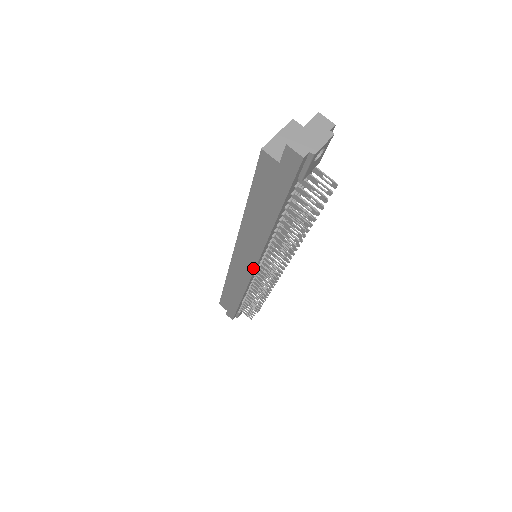
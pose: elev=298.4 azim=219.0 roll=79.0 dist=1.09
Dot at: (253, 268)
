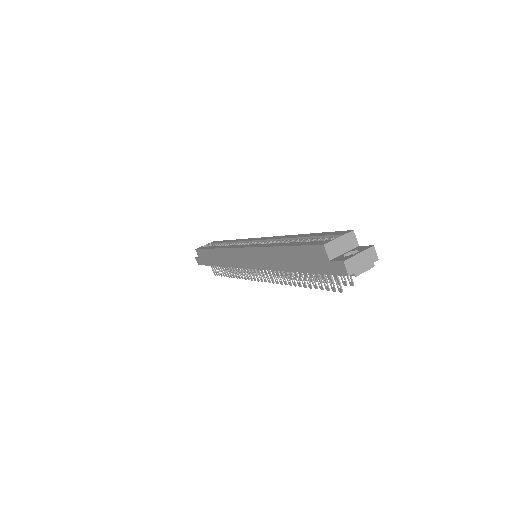
Dot at: (251, 267)
